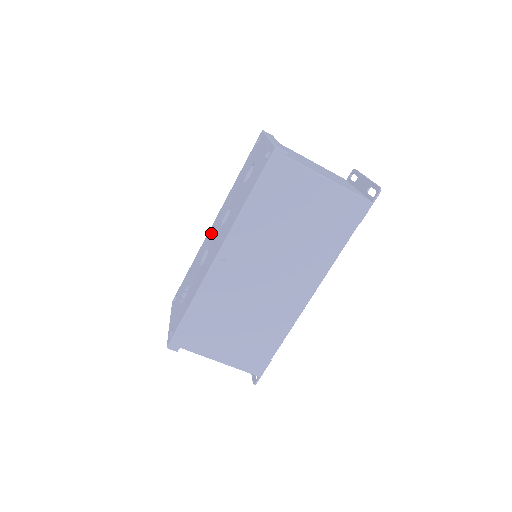
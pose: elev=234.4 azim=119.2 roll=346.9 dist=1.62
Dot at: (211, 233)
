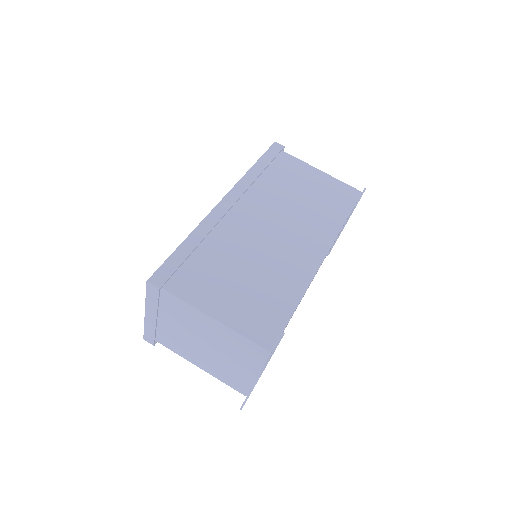
Dot at: occluded
